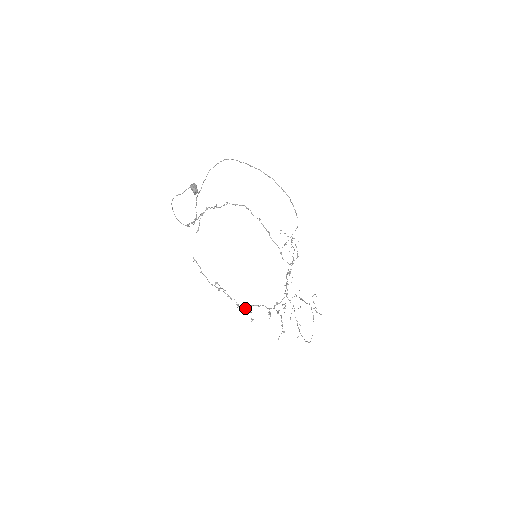
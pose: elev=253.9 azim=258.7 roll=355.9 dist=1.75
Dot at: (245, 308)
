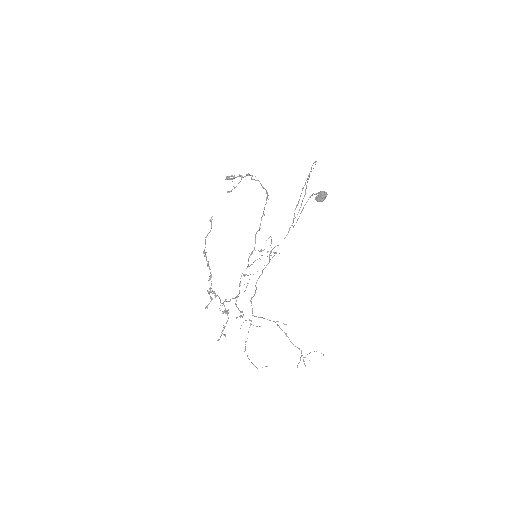
Dot at: (208, 292)
